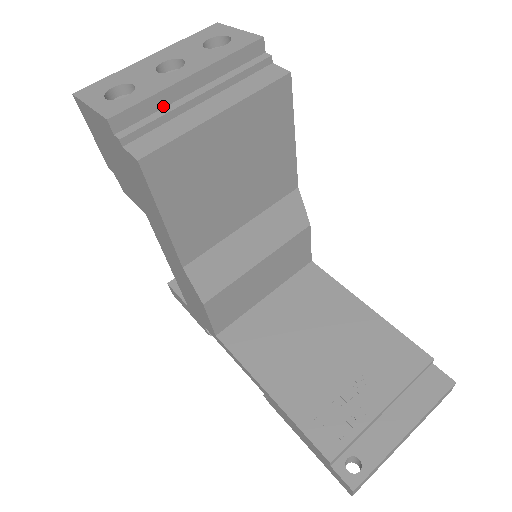
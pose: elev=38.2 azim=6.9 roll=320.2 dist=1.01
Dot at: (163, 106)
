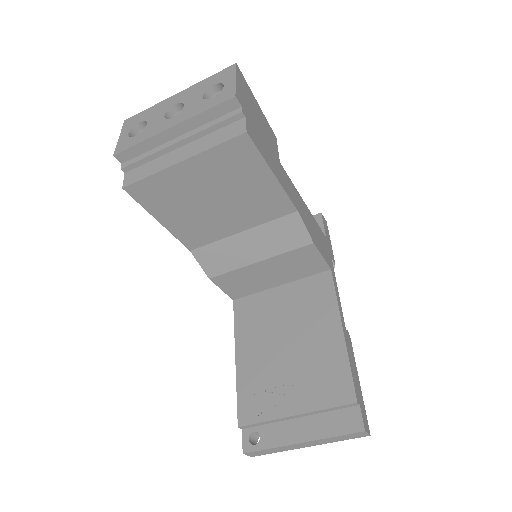
Dot at: (154, 147)
